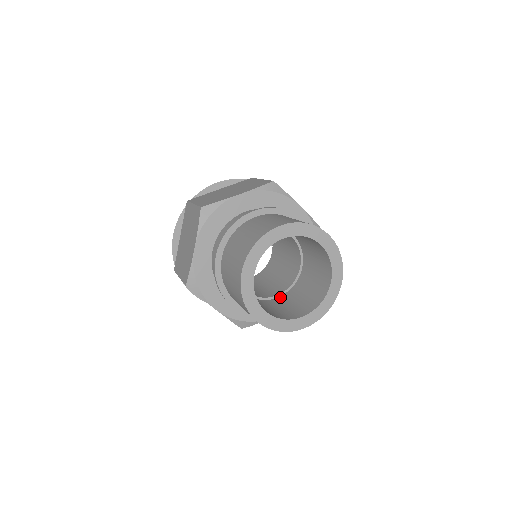
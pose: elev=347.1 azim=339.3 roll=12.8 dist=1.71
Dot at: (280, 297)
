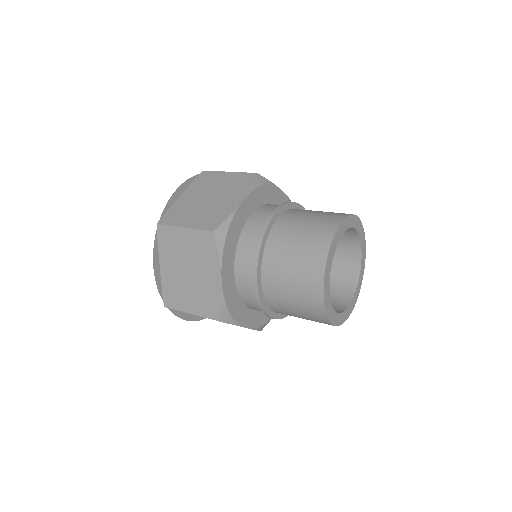
Dot at: occluded
